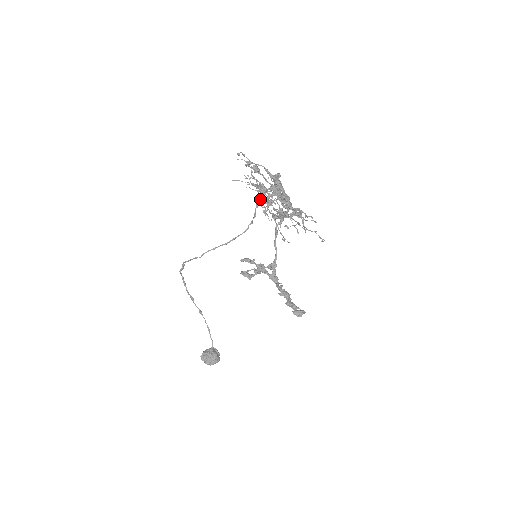
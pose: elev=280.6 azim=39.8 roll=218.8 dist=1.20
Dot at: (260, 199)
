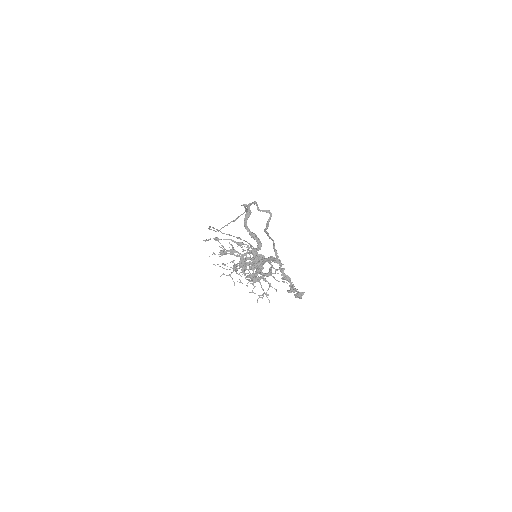
Dot at: (234, 282)
